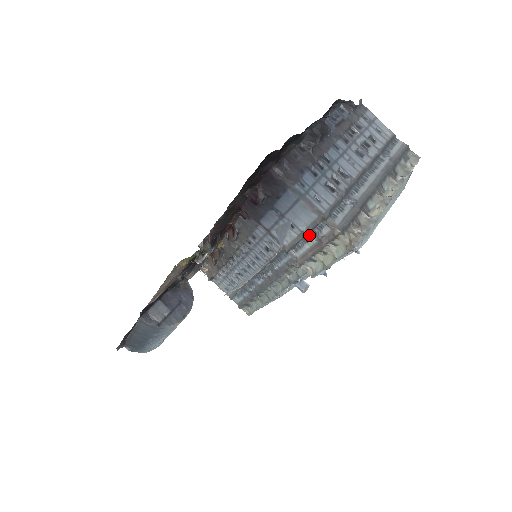
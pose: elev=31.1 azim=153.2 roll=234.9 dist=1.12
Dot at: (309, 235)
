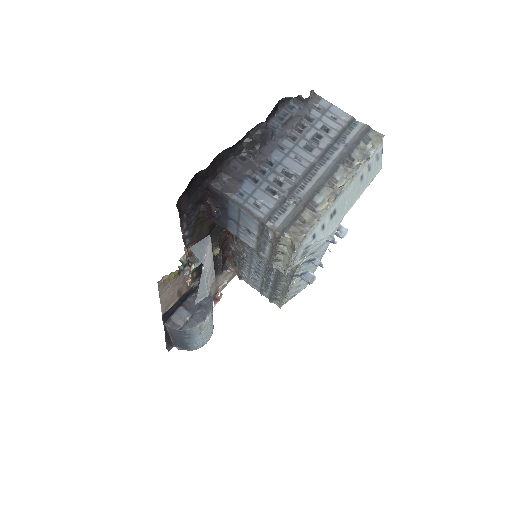
Dot at: (264, 238)
